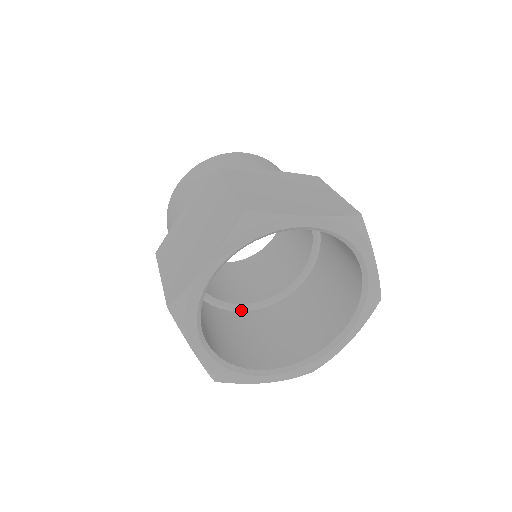
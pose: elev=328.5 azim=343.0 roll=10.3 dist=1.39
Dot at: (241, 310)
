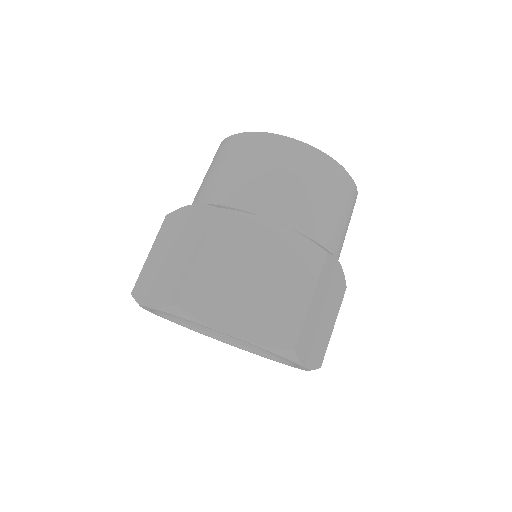
Dot at: occluded
